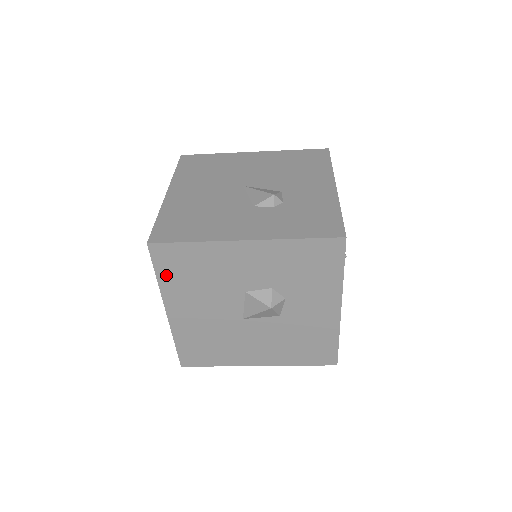
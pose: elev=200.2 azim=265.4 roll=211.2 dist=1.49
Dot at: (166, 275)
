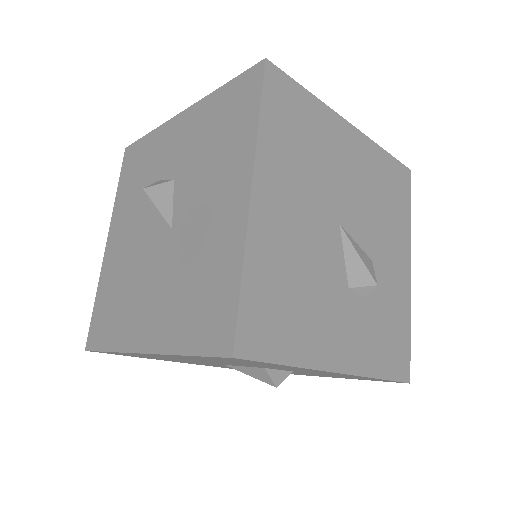
Dot at: (202, 357)
